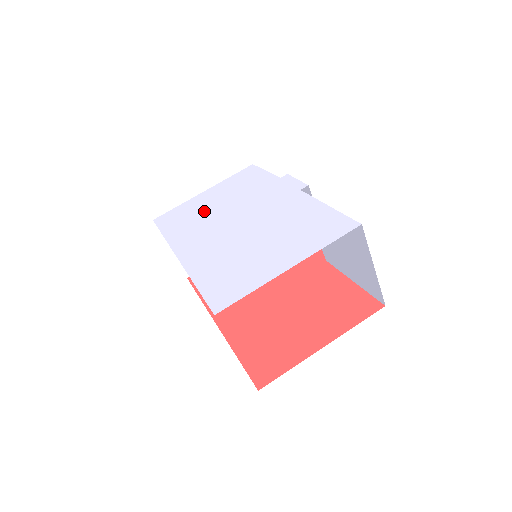
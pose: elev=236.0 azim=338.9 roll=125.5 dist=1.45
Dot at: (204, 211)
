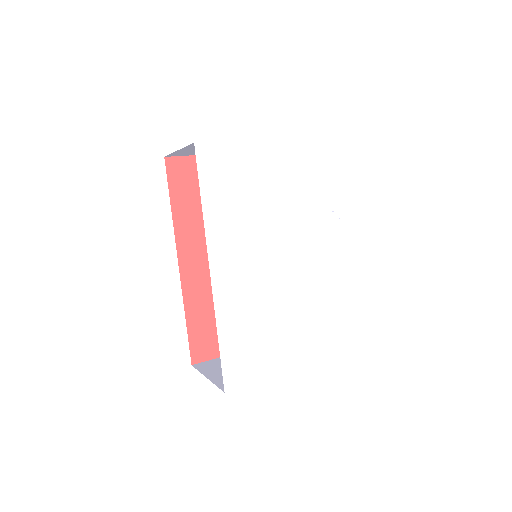
Dot at: (254, 197)
